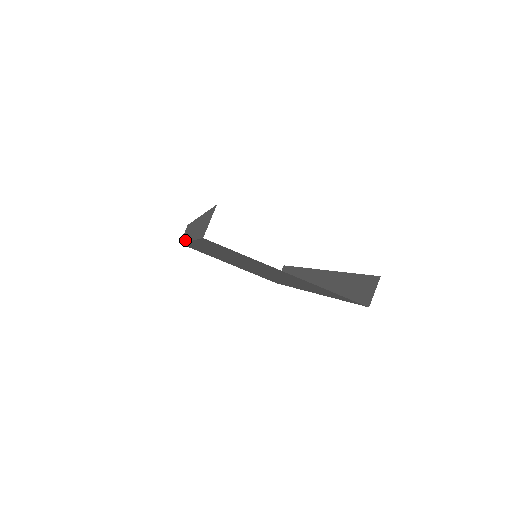
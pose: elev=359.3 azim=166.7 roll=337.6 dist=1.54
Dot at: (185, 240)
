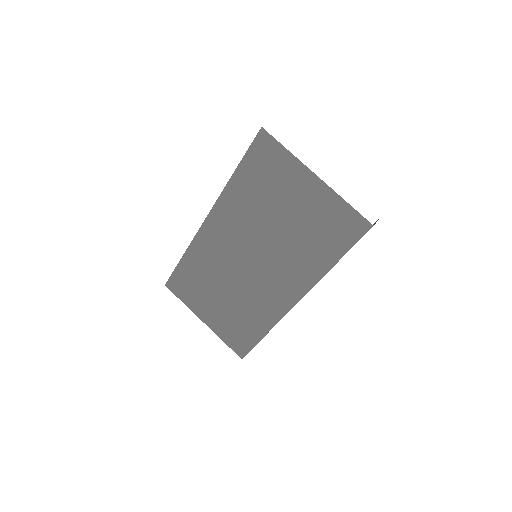
Dot at: (190, 244)
